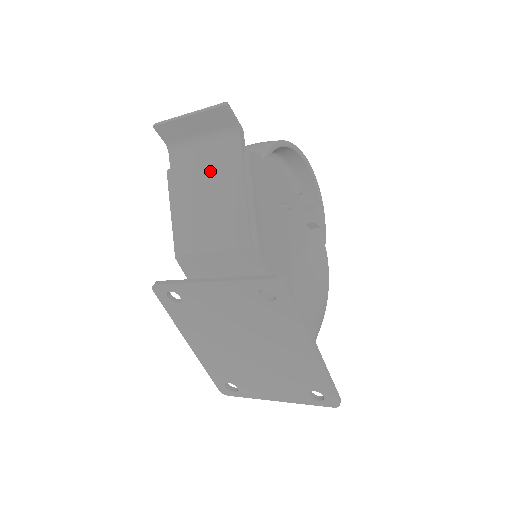
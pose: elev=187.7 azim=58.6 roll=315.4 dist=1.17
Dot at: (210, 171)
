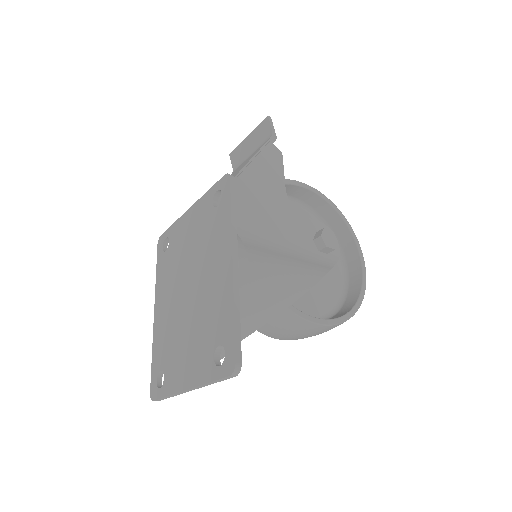
Dot at: occluded
